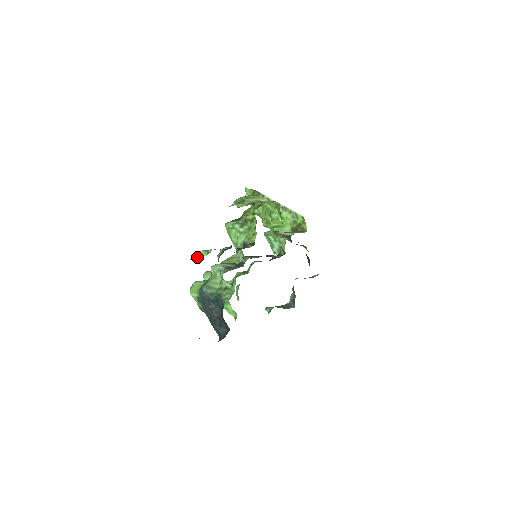
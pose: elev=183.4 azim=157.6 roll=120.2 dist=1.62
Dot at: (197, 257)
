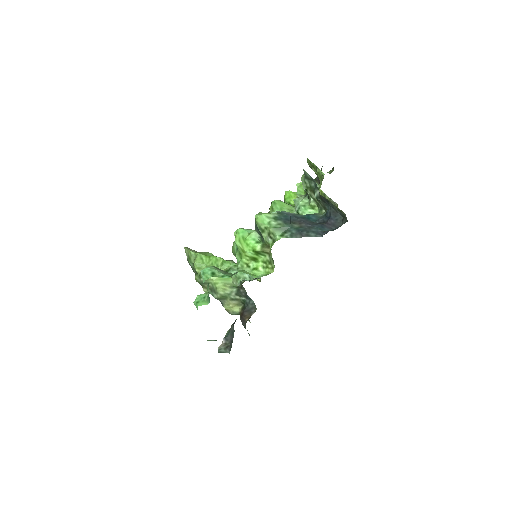
Dot at: occluded
